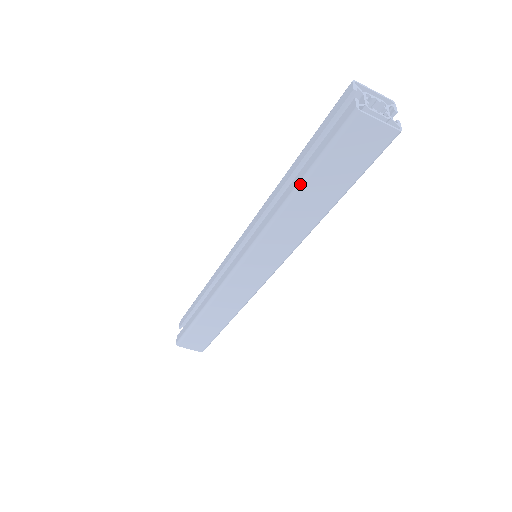
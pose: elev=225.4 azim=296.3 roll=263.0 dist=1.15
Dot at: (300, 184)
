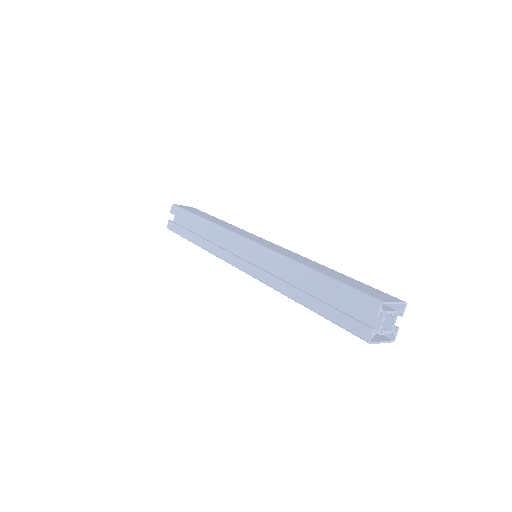
Dot at: occluded
